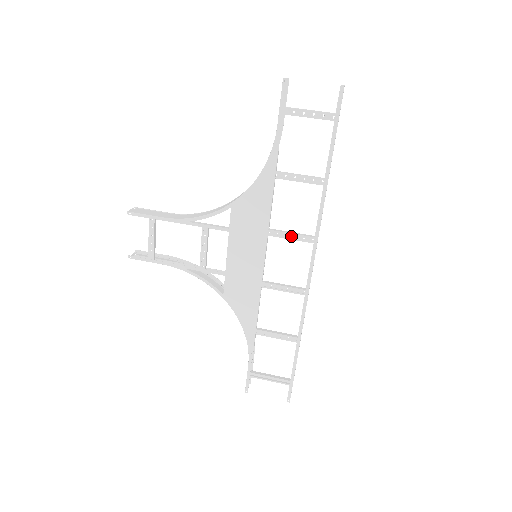
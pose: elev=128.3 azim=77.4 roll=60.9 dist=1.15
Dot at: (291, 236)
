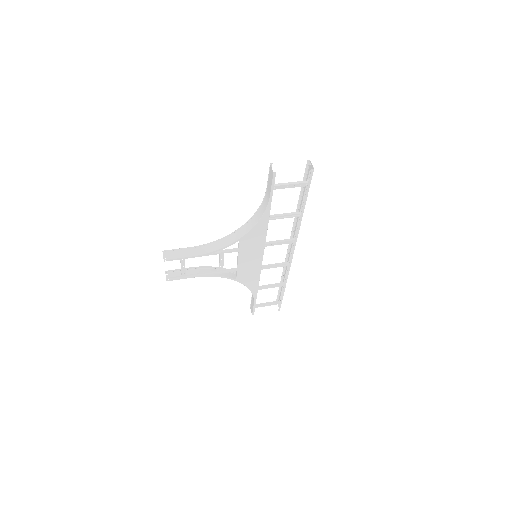
Dot at: (280, 243)
